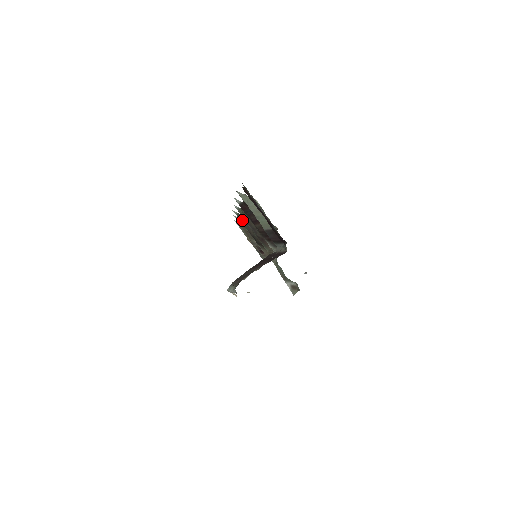
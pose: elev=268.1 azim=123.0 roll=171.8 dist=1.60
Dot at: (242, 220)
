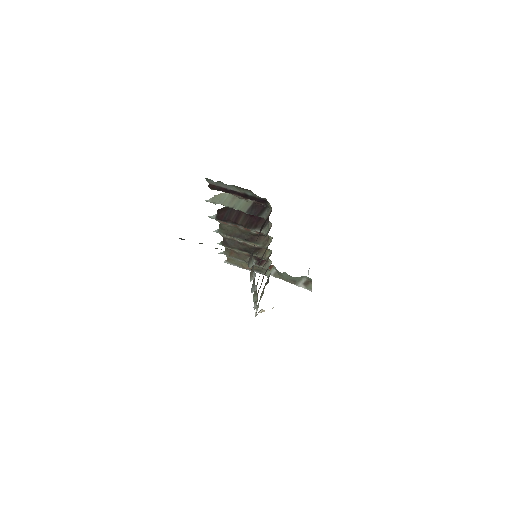
Dot at: (227, 243)
